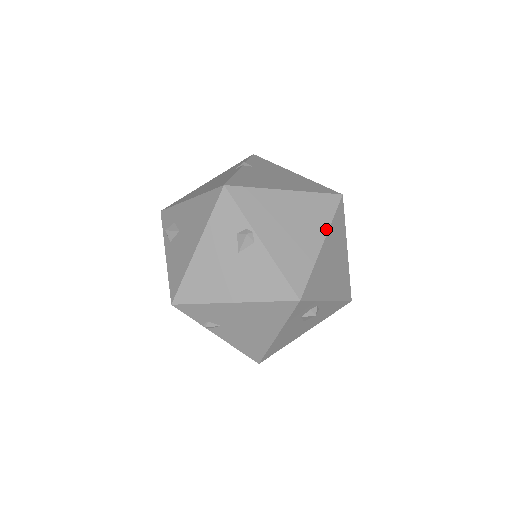
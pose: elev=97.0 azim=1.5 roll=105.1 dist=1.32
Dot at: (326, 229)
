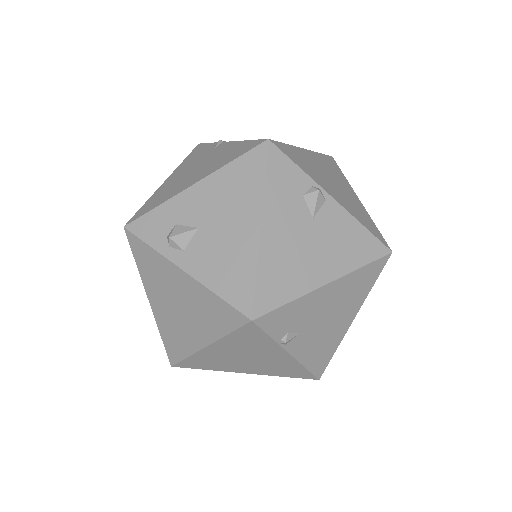
Dot at: (350, 186)
